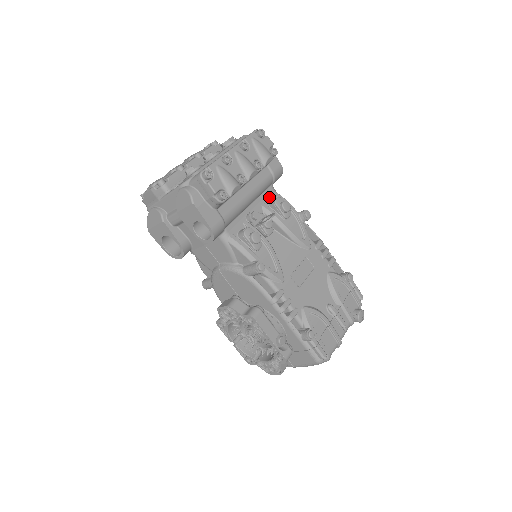
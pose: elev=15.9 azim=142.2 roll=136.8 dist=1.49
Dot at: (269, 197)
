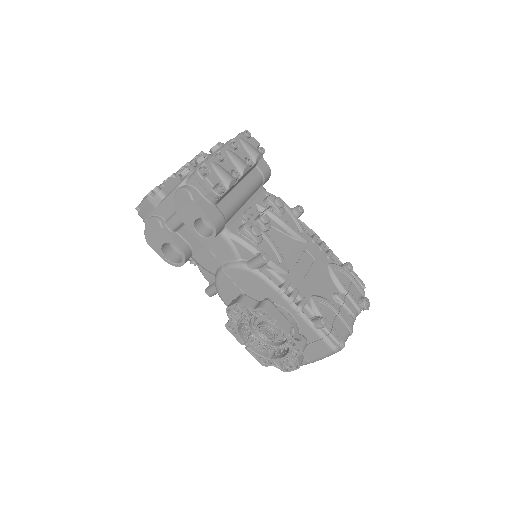
Dot at: (262, 196)
